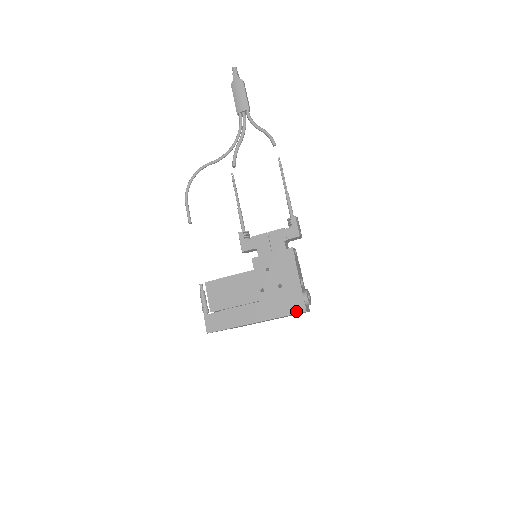
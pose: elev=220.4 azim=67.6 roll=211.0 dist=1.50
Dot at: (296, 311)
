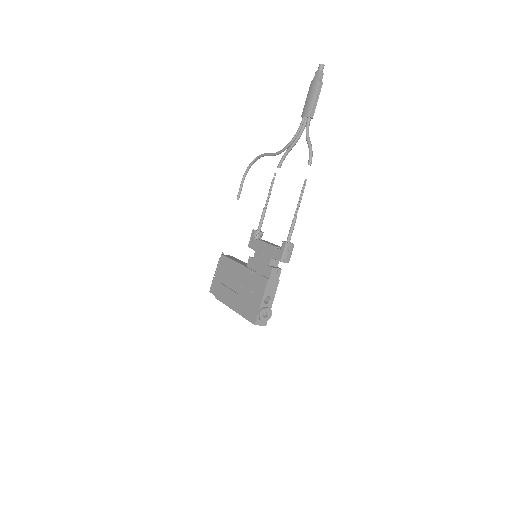
Dot at: (250, 319)
